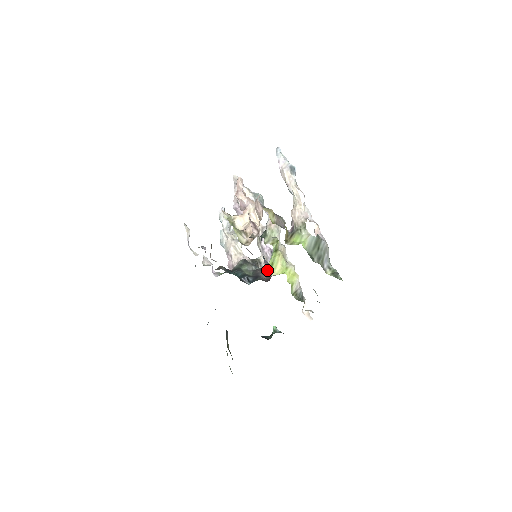
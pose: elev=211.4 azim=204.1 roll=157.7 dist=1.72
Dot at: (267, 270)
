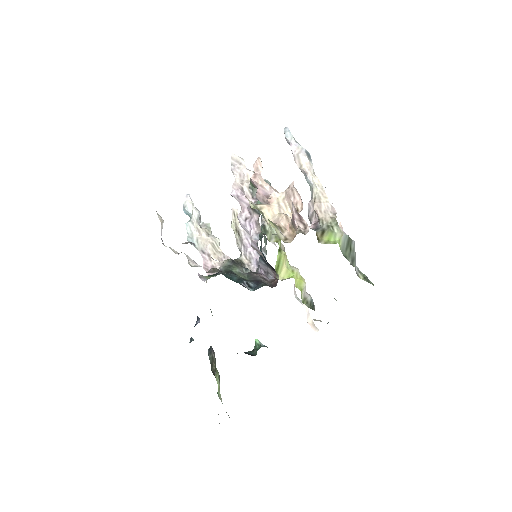
Dot at: (262, 273)
